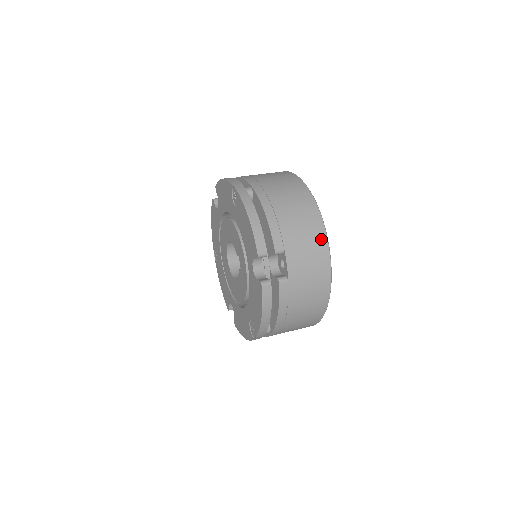
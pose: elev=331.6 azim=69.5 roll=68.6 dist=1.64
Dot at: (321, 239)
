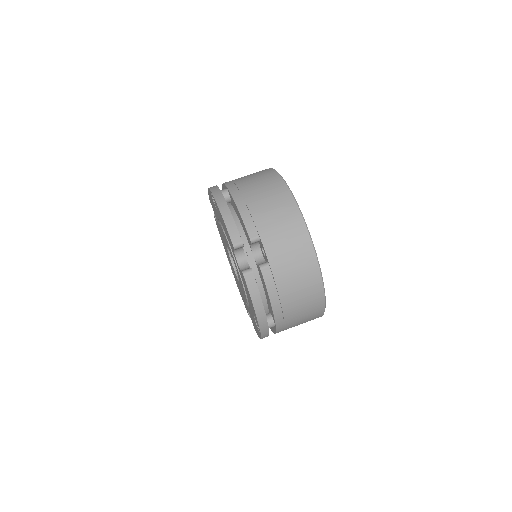
Dot at: (296, 219)
